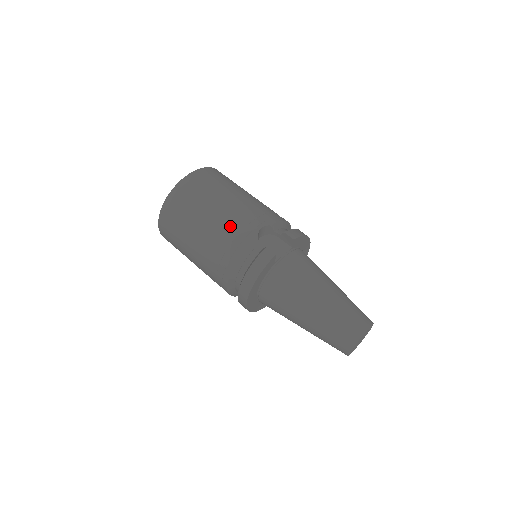
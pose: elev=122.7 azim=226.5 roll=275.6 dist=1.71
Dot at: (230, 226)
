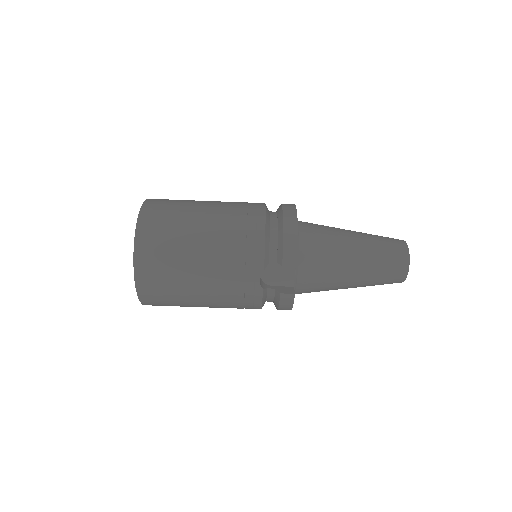
Dot at: (230, 297)
